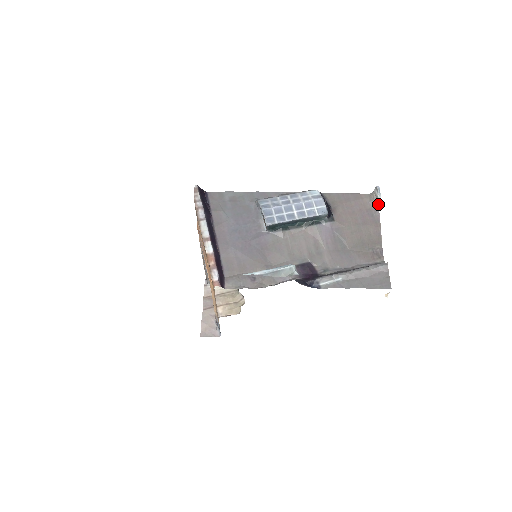
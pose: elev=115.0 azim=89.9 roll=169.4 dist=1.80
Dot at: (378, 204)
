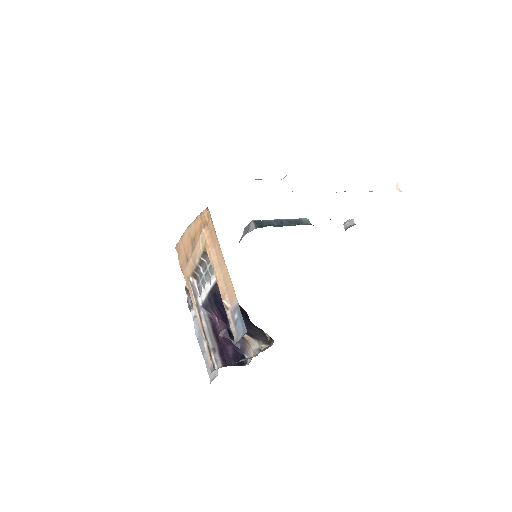
Dot at: (353, 225)
